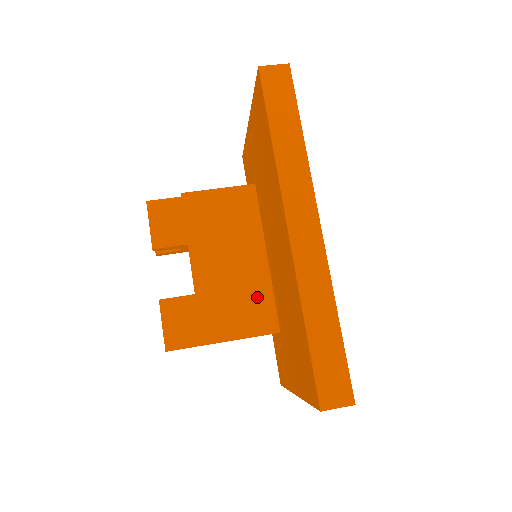
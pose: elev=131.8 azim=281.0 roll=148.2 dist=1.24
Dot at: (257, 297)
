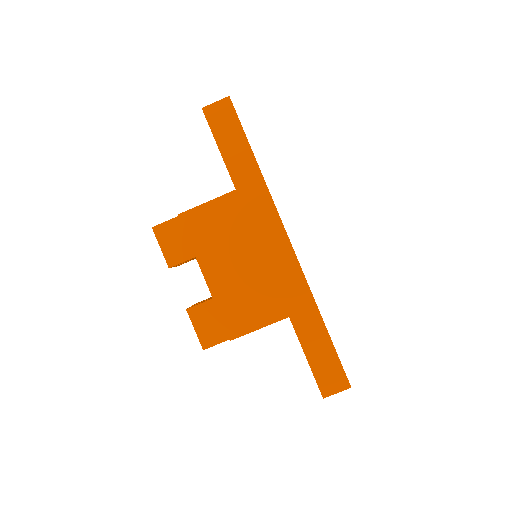
Dot at: (267, 289)
